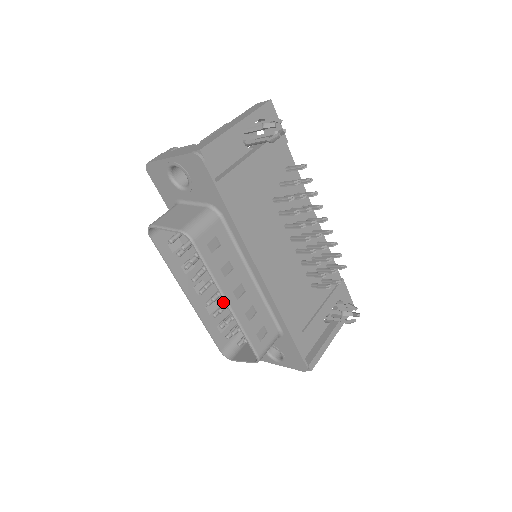
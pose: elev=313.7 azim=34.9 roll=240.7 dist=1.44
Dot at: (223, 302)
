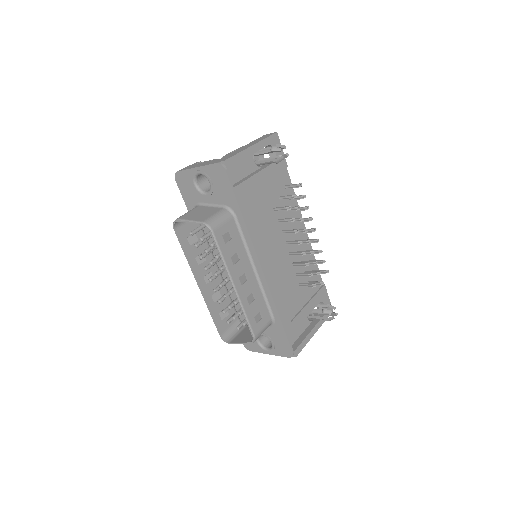
Dot at: occluded
